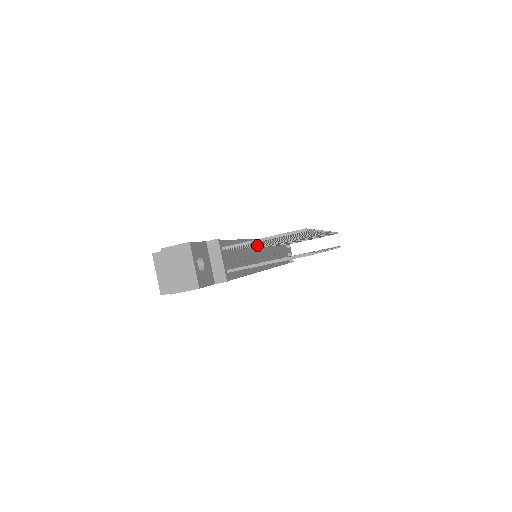
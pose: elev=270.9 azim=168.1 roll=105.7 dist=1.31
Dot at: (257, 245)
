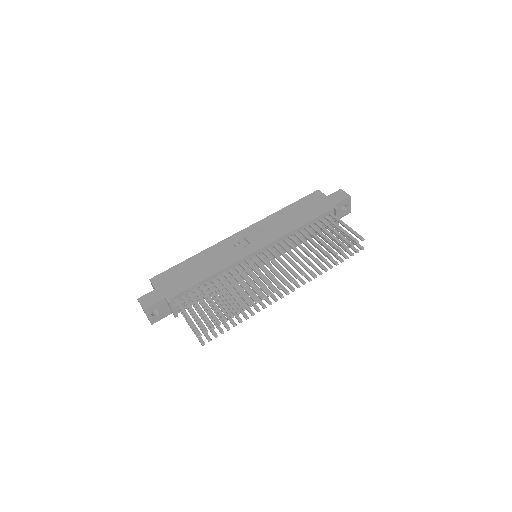
Dot at: (222, 284)
